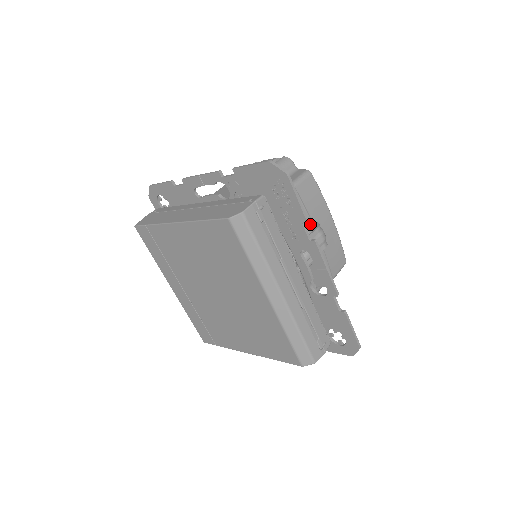
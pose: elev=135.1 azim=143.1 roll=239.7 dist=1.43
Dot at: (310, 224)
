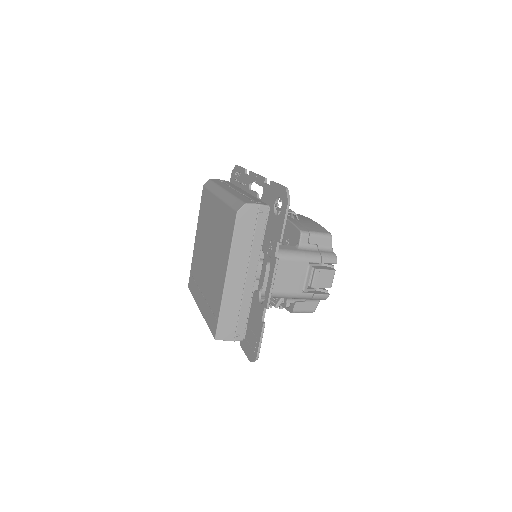
Dot at: occluded
